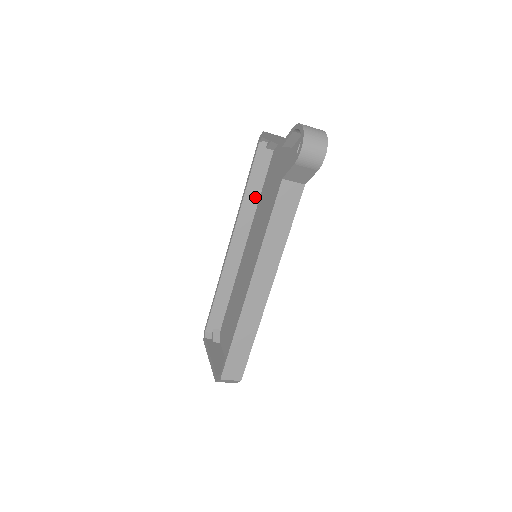
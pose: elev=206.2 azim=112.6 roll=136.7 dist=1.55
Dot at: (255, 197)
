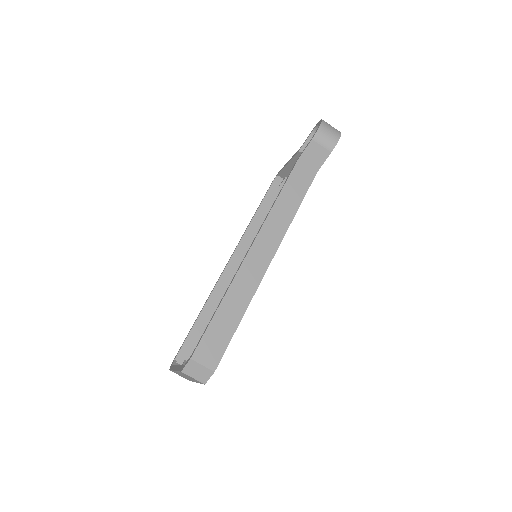
Dot at: occluded
